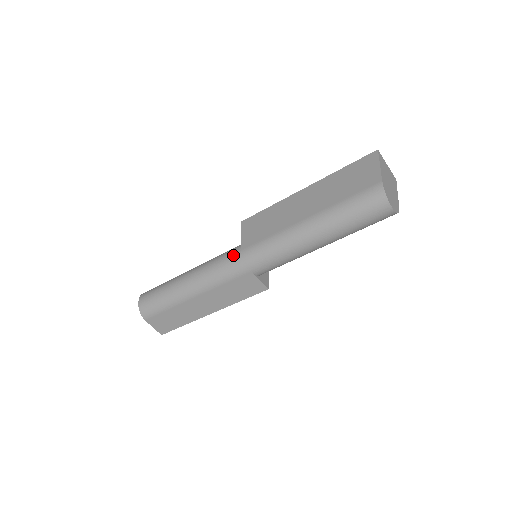
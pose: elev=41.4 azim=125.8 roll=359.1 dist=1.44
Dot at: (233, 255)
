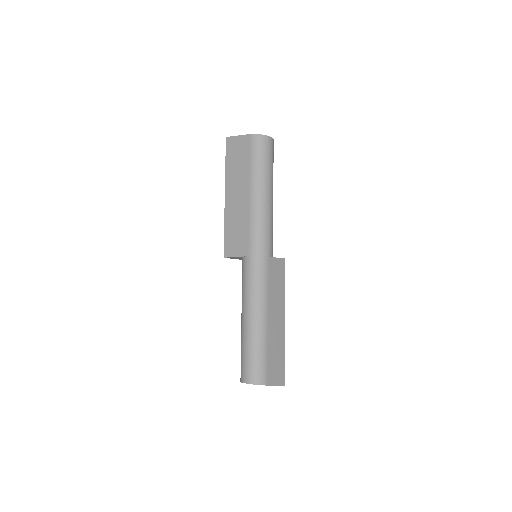
Dot at: (249, 265)
